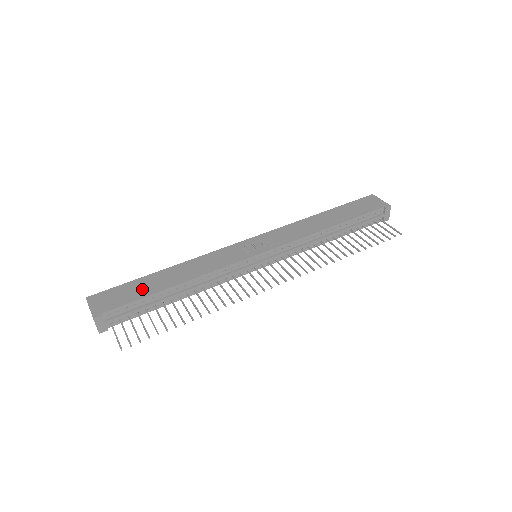
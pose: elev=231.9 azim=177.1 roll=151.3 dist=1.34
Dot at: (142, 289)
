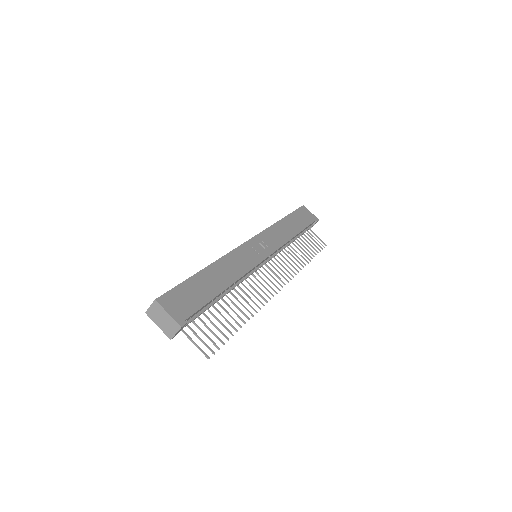
Dot at: (202, 291)
